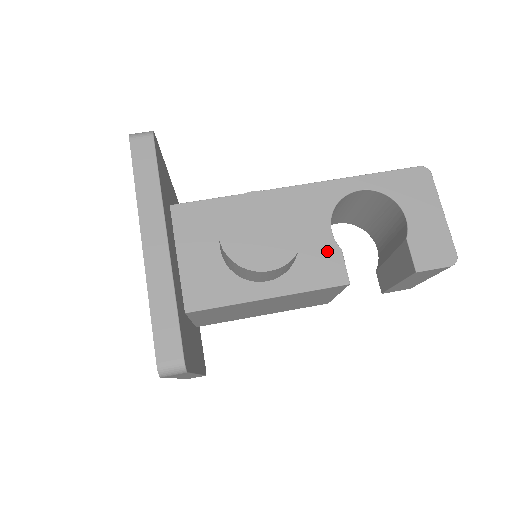
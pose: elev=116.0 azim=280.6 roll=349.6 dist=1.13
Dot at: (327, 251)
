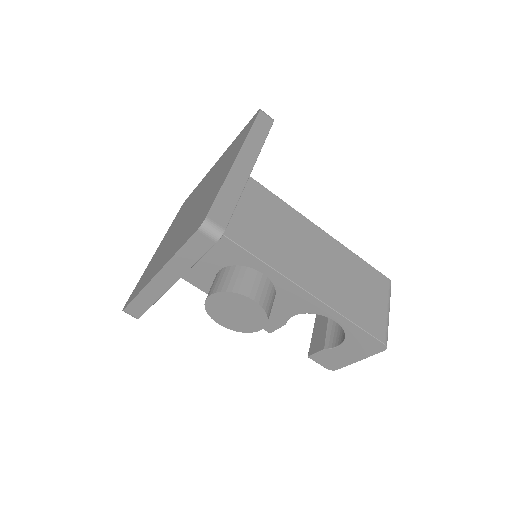
Dot at: (277, 319)
